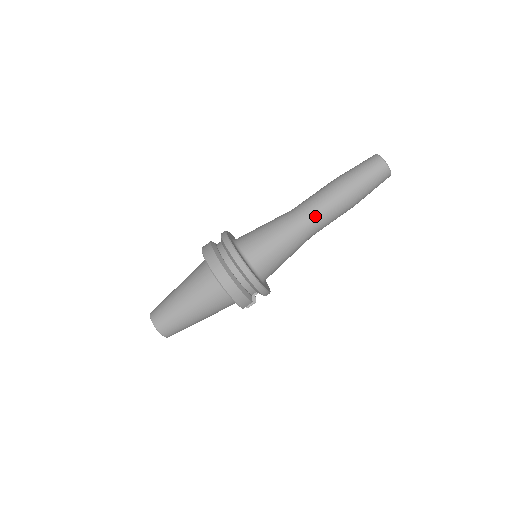
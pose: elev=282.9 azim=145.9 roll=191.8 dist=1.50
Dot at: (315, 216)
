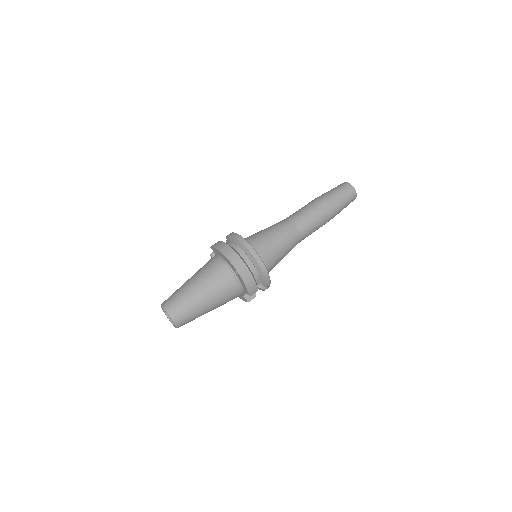
Dot at: (306, 222)
